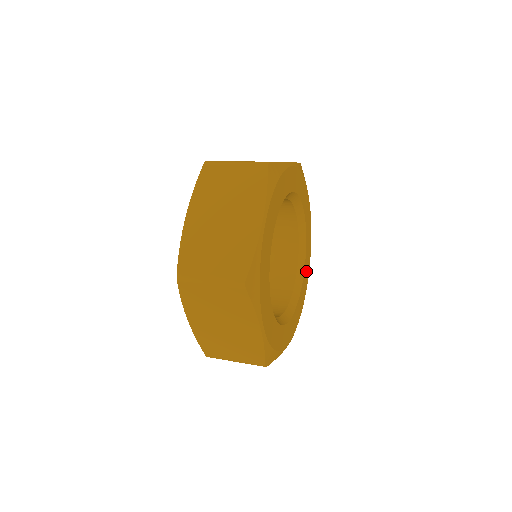
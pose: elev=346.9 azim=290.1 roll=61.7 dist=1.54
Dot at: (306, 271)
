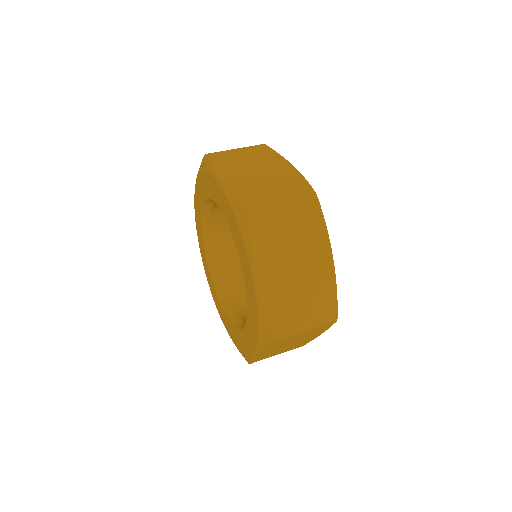
Dot at: occluded
